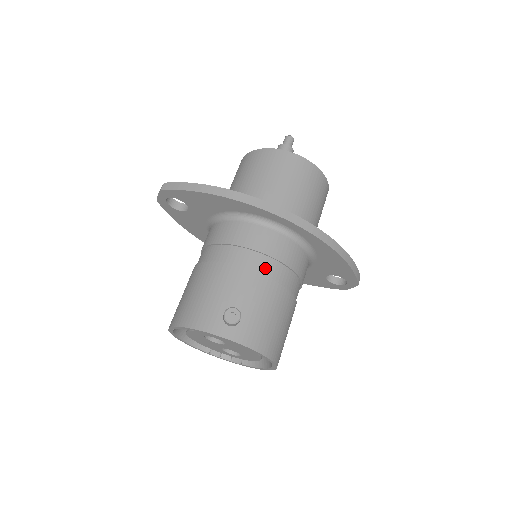
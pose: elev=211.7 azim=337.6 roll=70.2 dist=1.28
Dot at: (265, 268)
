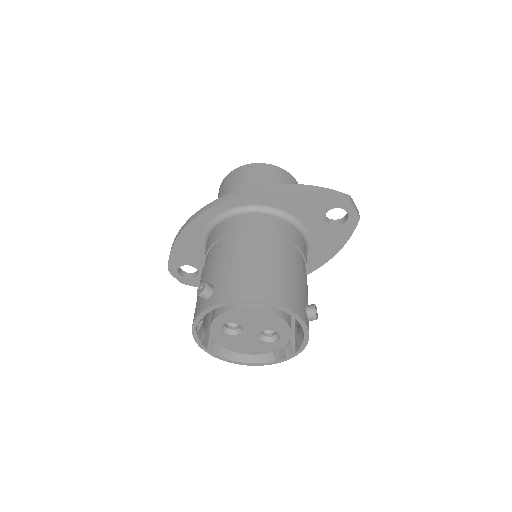
Dot at: (226, 245)
